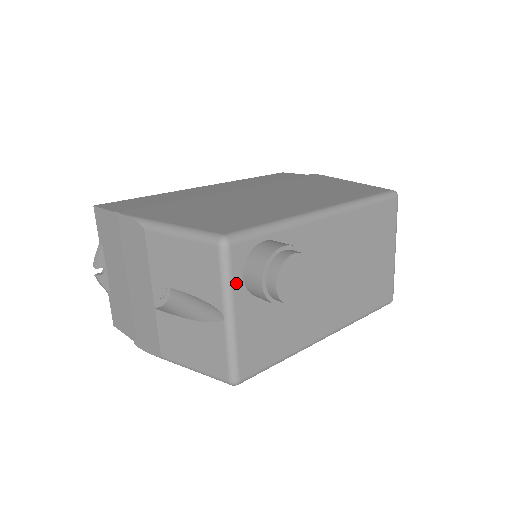
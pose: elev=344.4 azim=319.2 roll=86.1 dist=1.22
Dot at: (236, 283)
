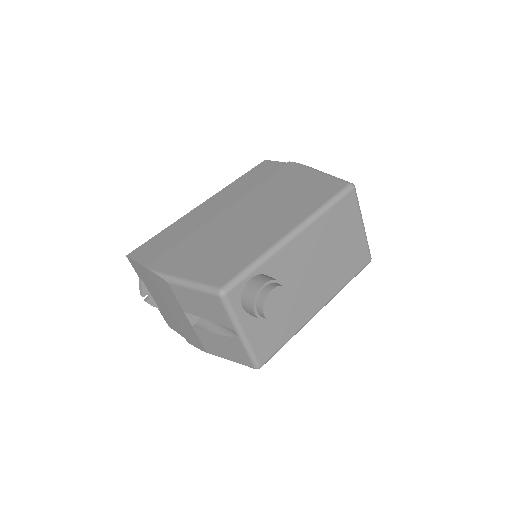
Dot at: (239, 313)
